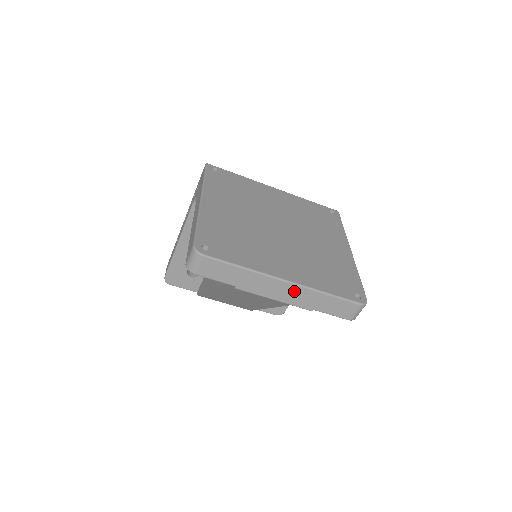
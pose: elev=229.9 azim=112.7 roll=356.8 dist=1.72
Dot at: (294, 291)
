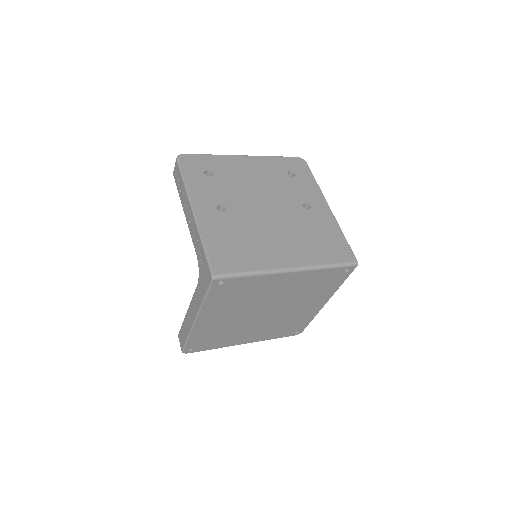
Dot at: occluded
